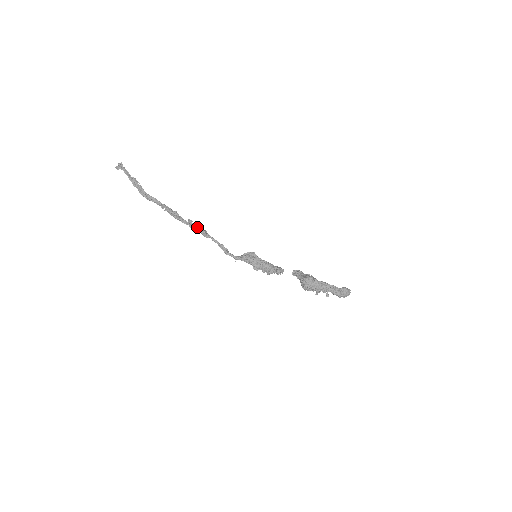
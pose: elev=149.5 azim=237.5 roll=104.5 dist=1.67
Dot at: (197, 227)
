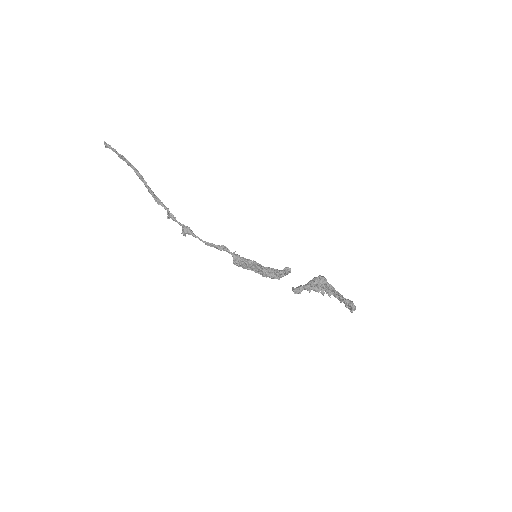
Dot at: (177, 222)
